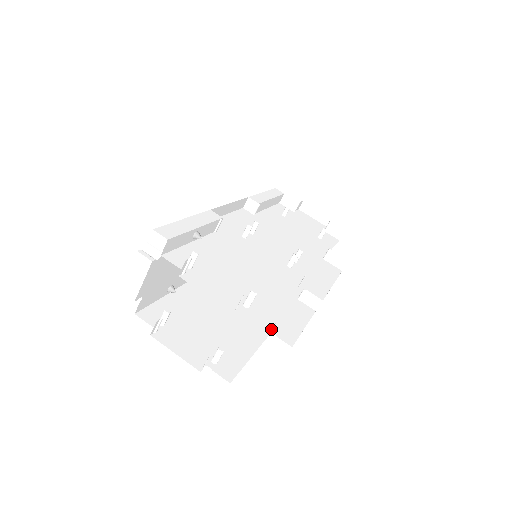
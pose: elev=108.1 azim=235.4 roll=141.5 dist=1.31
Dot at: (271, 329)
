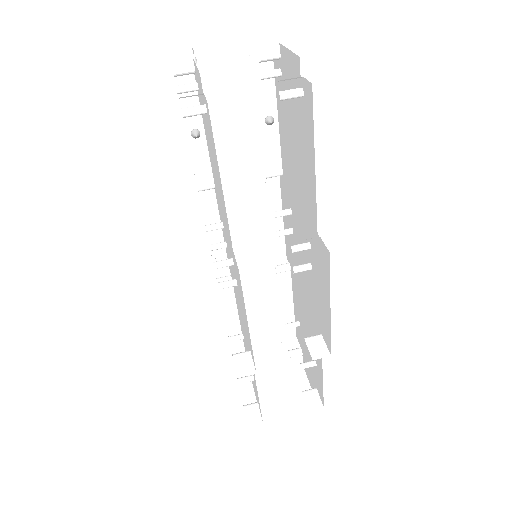
Dot at: occluded
